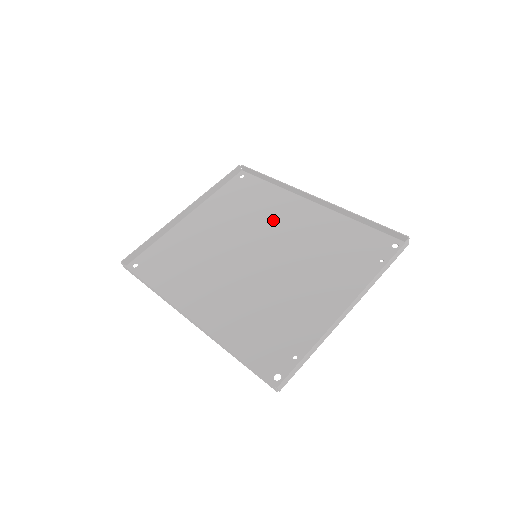
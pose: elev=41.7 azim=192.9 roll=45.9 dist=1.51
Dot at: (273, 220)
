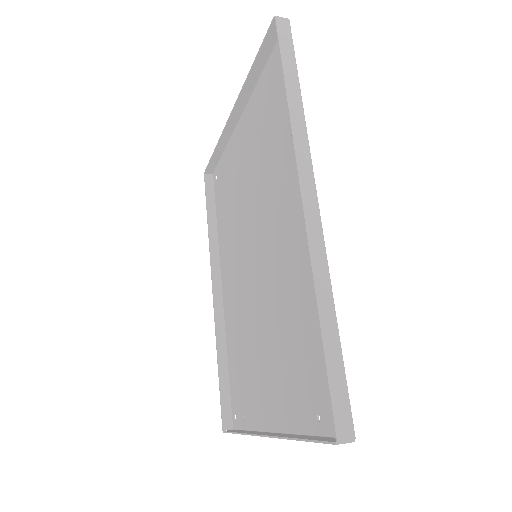
Dot at: (278, 200)
